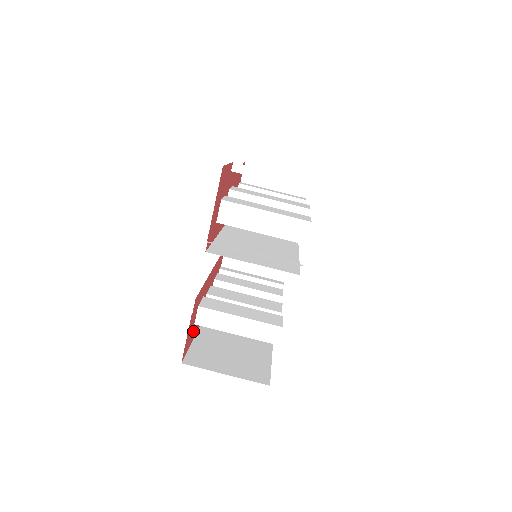
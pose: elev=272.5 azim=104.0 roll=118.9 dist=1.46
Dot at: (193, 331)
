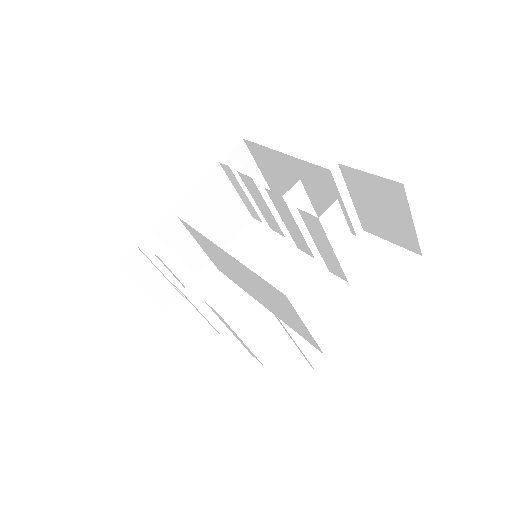
Dot at: occluded
